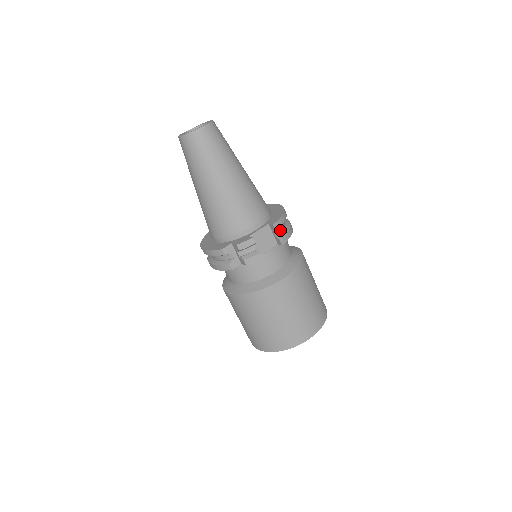
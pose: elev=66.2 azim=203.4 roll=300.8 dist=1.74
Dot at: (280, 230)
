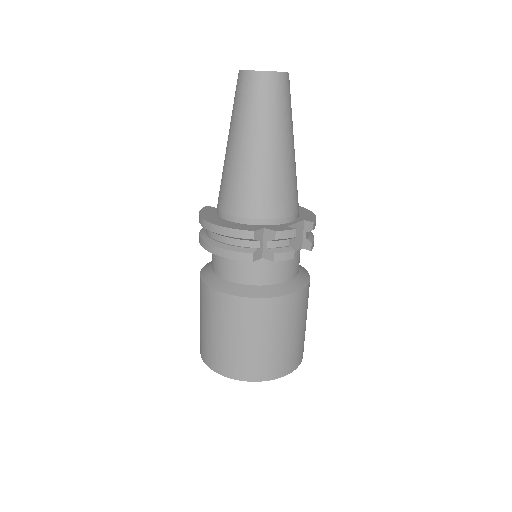
Dot at: occluded
